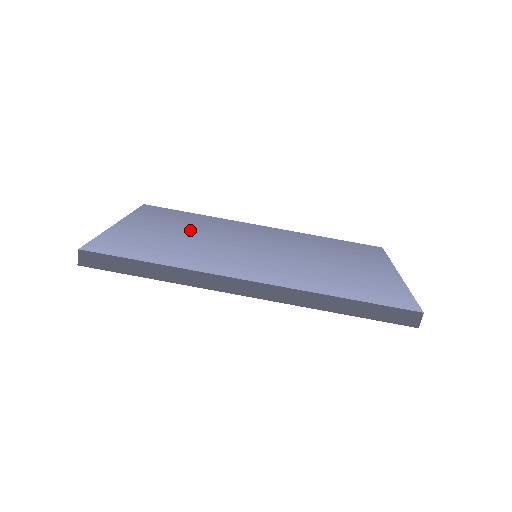
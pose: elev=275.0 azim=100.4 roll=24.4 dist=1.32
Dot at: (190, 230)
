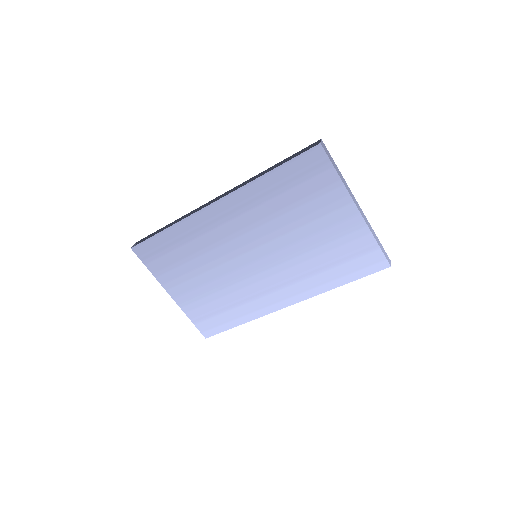
Dot at: (201, 268)
